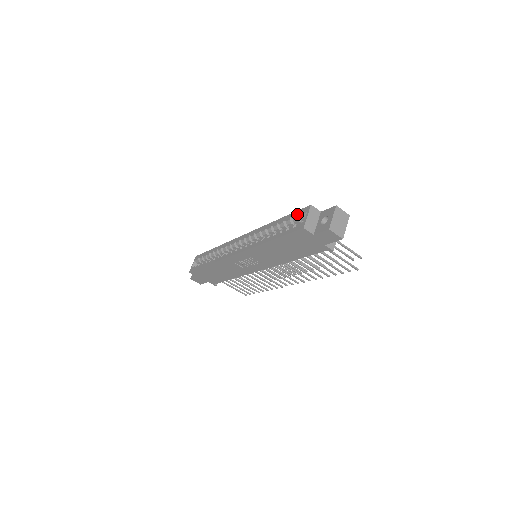
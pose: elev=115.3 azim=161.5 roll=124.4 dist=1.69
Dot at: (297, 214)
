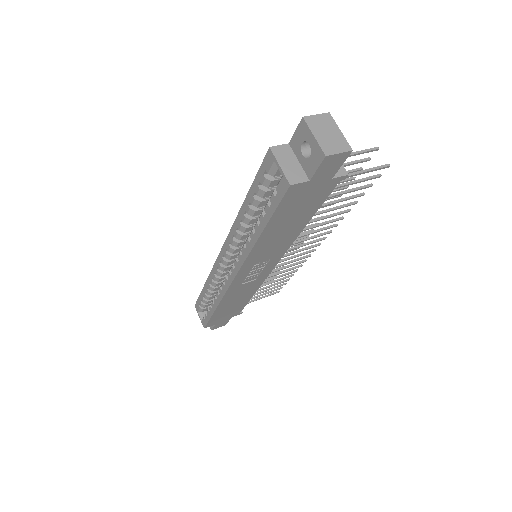
Dot at: (262, 175)
